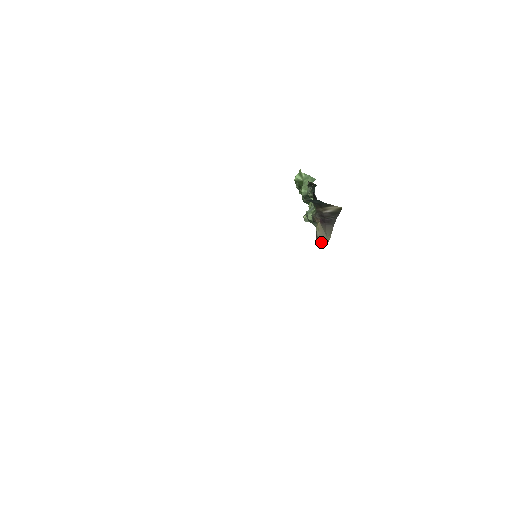
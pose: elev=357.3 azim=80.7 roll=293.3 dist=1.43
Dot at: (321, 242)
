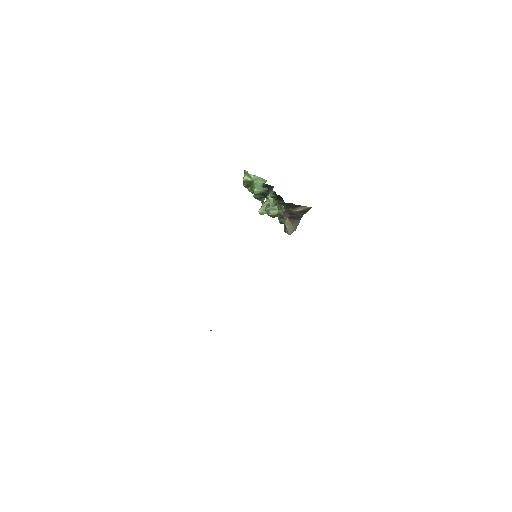
Dot at: (290, 233)
